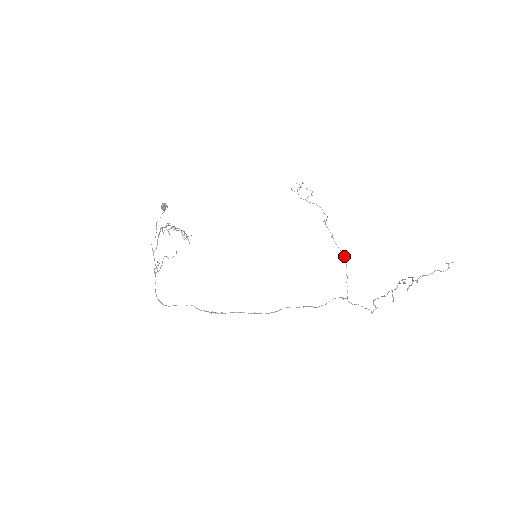
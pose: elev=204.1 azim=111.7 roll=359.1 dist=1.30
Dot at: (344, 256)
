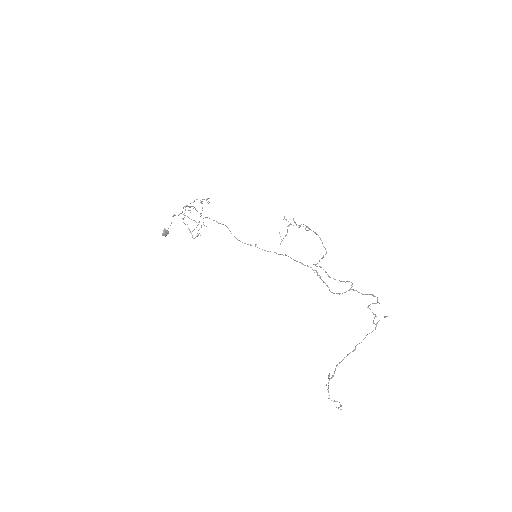
Dot at: (341, 281)
